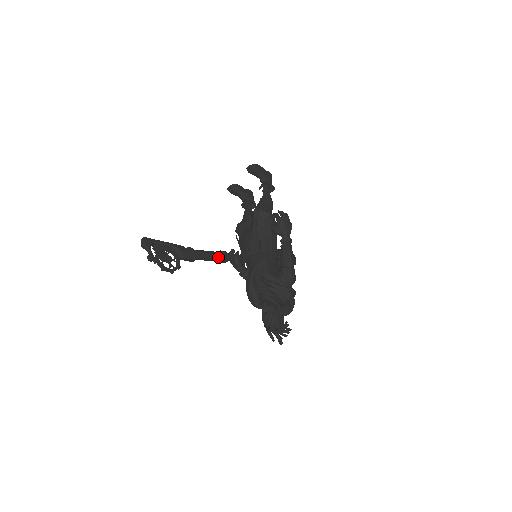
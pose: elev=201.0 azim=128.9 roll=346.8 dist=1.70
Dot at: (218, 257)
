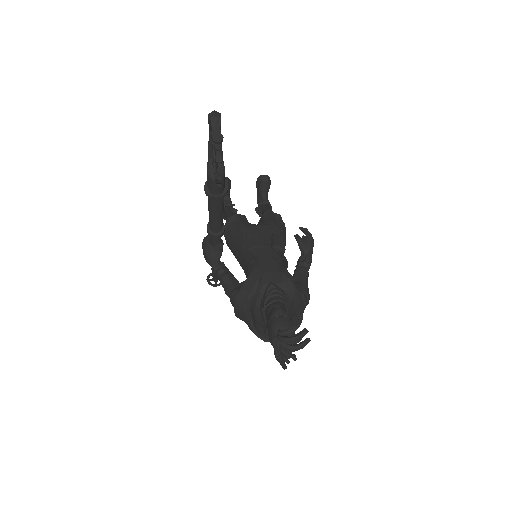
Dot at: (221, 223)
